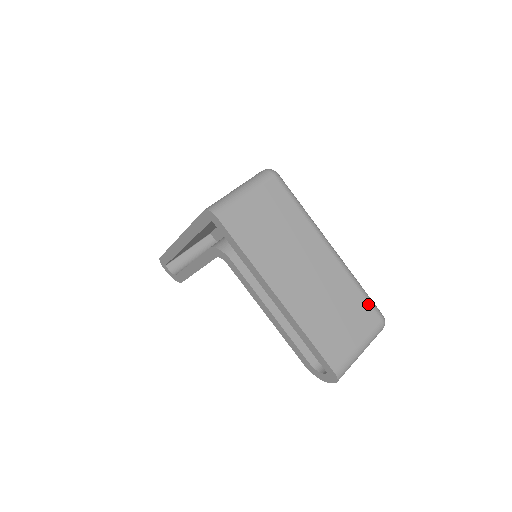
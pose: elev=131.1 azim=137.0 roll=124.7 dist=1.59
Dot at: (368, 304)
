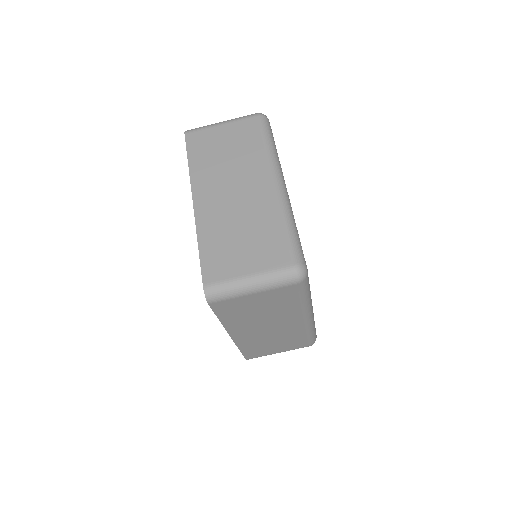
Dot at: (307, 341)
